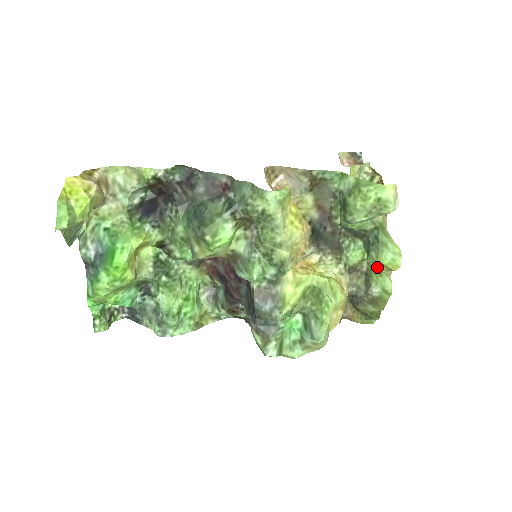
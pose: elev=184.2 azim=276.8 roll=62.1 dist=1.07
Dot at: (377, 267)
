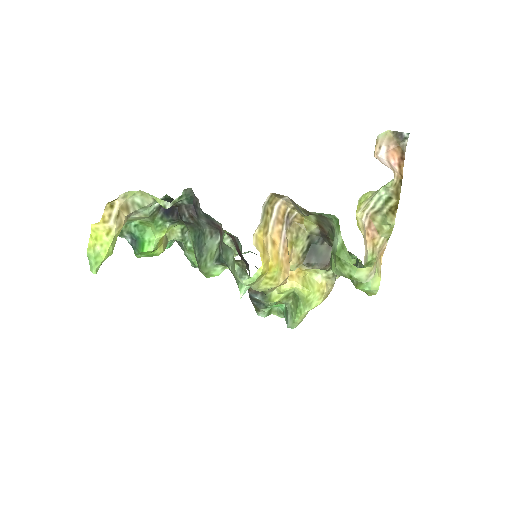
Dot at: occluded
